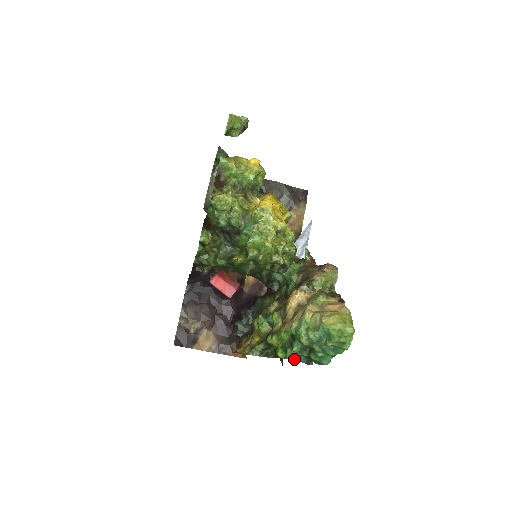
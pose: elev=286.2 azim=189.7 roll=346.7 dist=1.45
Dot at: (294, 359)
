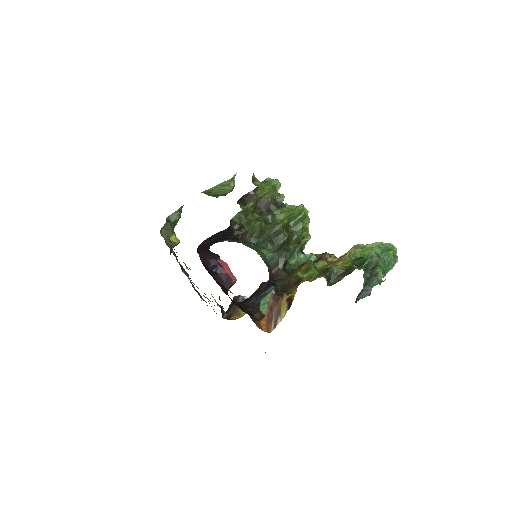
Dot at: (365, 273)
